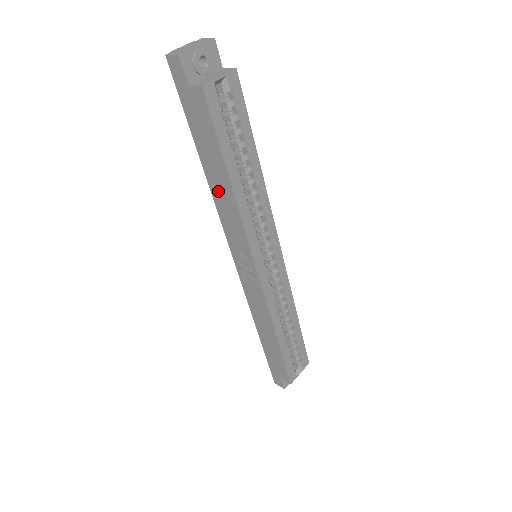
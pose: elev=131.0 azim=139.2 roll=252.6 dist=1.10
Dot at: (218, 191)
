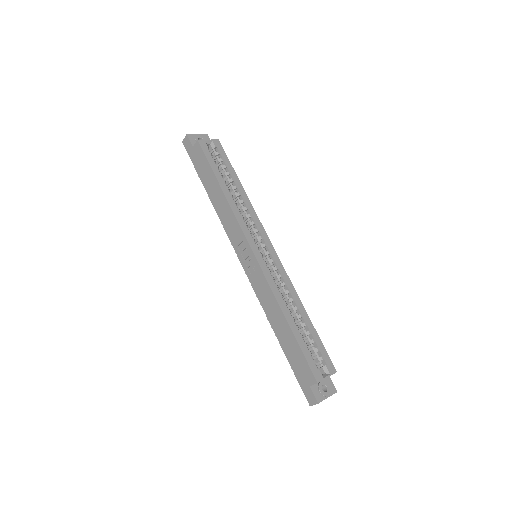
Dot at: (218, 204)
